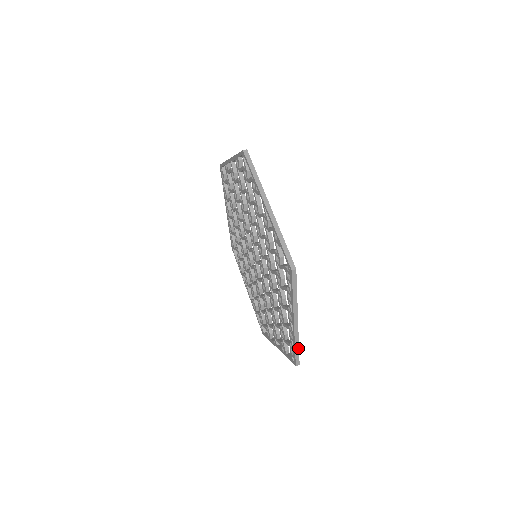
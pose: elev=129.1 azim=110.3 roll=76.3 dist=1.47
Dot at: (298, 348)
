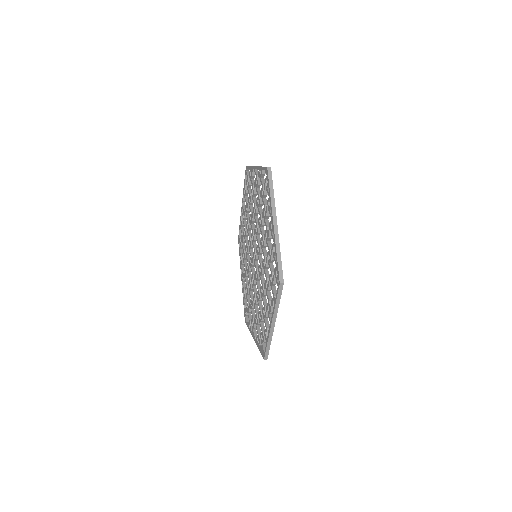
Dot at: (280, 258)
